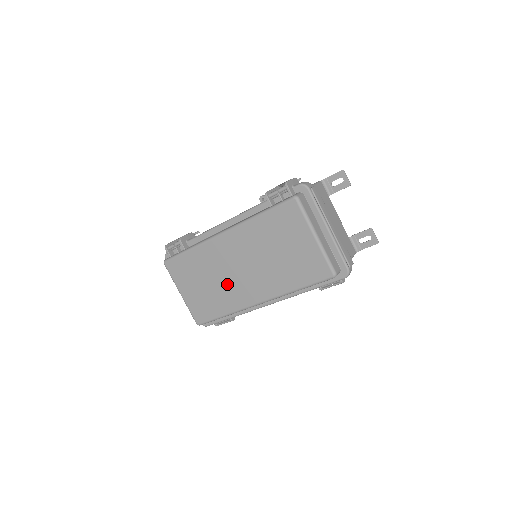
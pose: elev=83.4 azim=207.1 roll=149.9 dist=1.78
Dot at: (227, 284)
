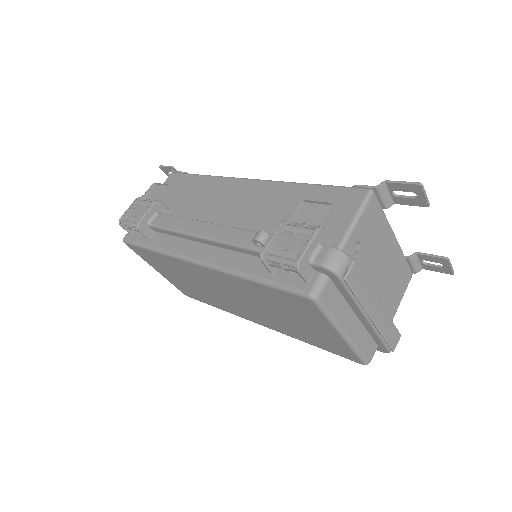
Dot at: (215, 296)
